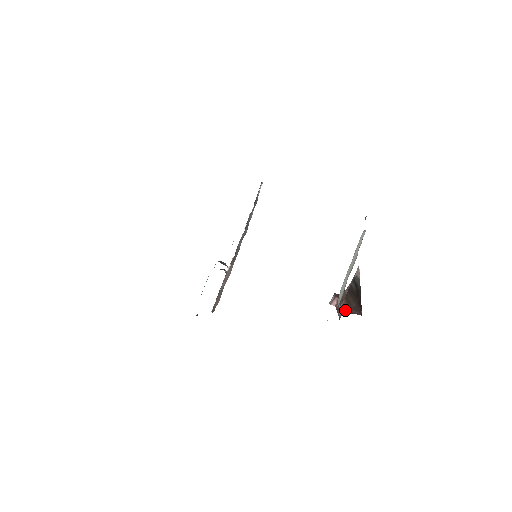
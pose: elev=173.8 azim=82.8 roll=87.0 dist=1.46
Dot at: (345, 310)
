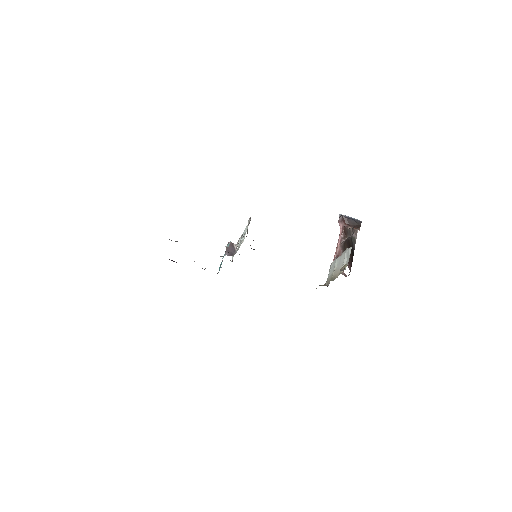
Dot at: (341, 254)
